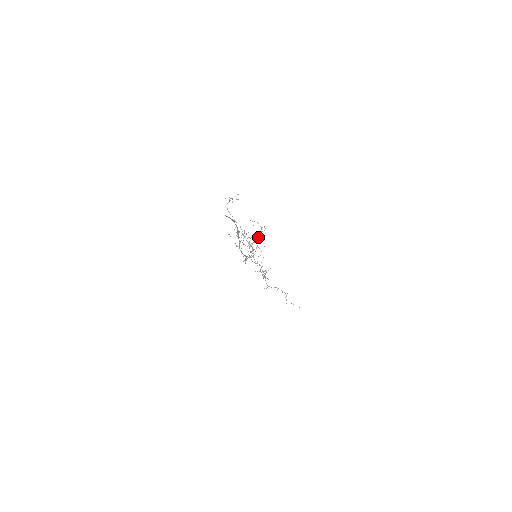
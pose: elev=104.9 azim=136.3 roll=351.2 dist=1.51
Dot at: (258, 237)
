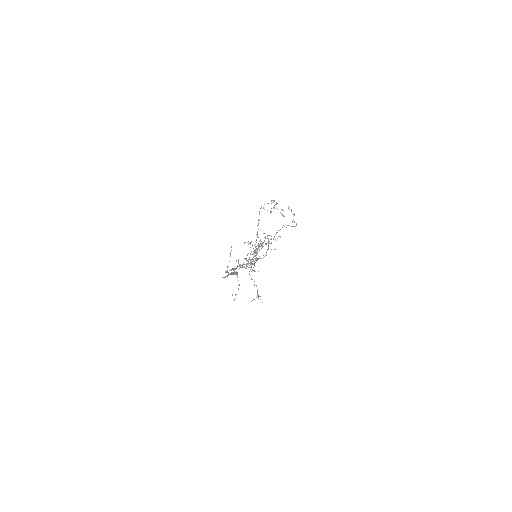
Dot at: (280, 229)
